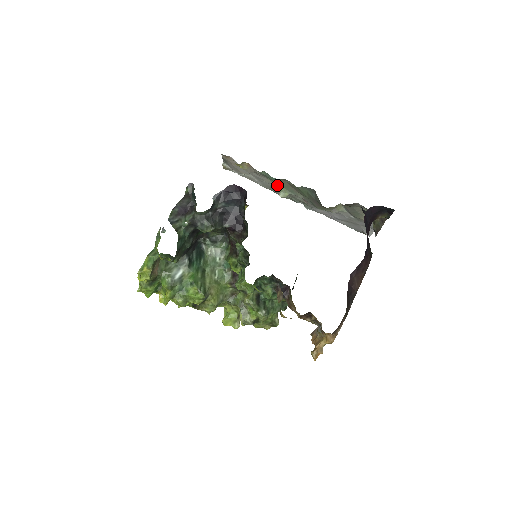
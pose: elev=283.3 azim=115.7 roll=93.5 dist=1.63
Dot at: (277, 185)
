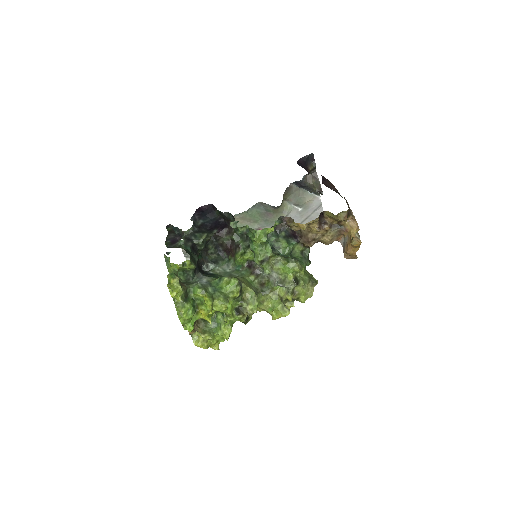
Dot at: occluded
